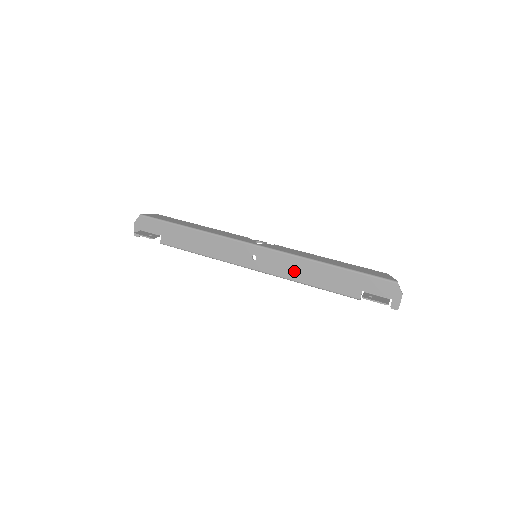
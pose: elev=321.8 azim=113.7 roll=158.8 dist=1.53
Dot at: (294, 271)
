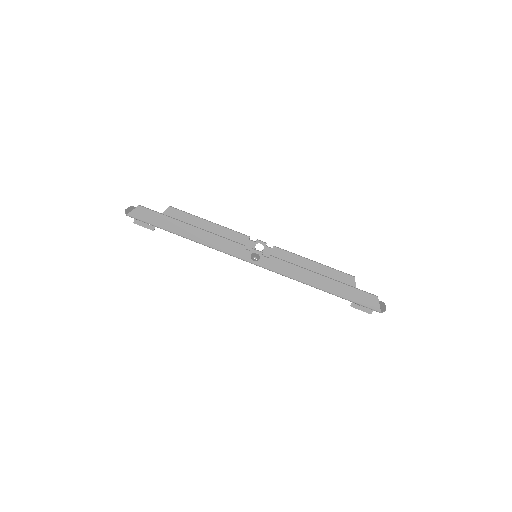
Dot at: occluded
